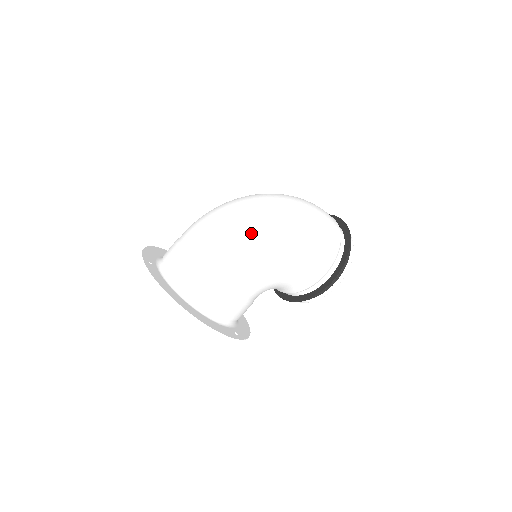
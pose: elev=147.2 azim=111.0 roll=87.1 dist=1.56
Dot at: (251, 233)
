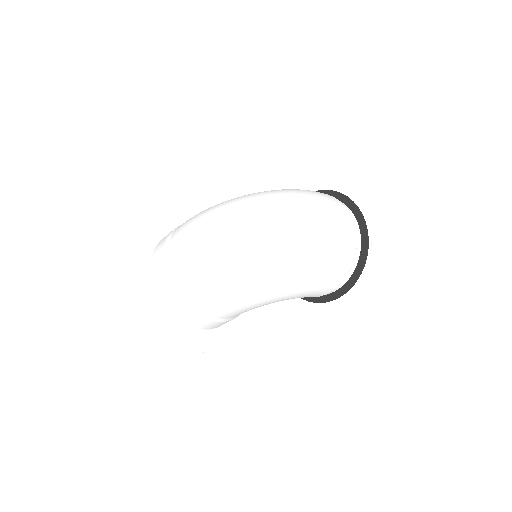
Dot at: (243, 281)
